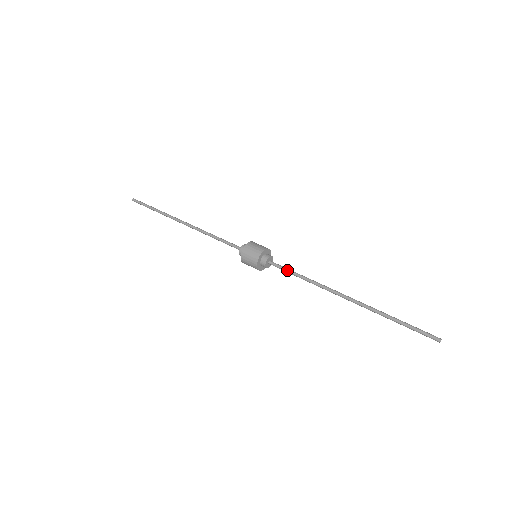
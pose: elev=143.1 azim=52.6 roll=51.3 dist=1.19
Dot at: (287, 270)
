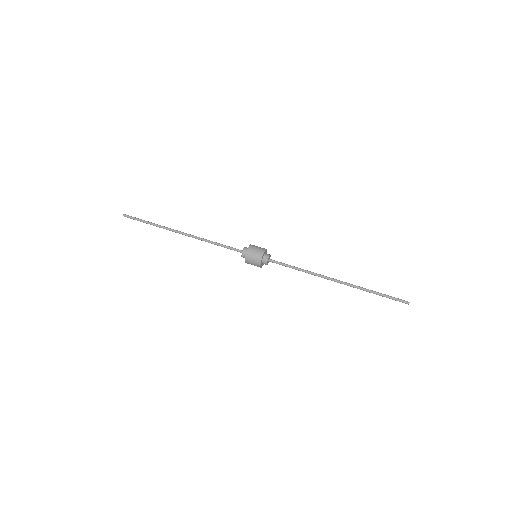
Dot at: (286, 265)
